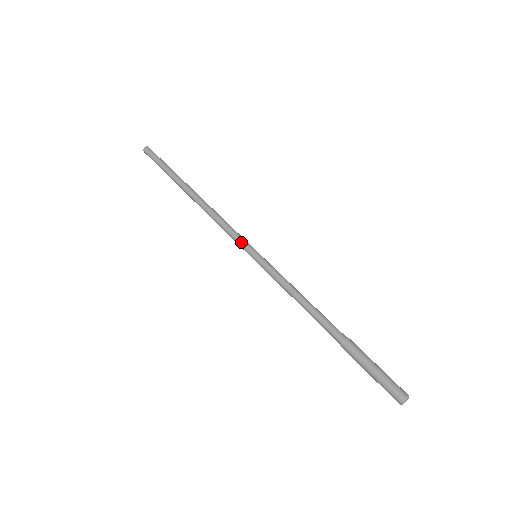
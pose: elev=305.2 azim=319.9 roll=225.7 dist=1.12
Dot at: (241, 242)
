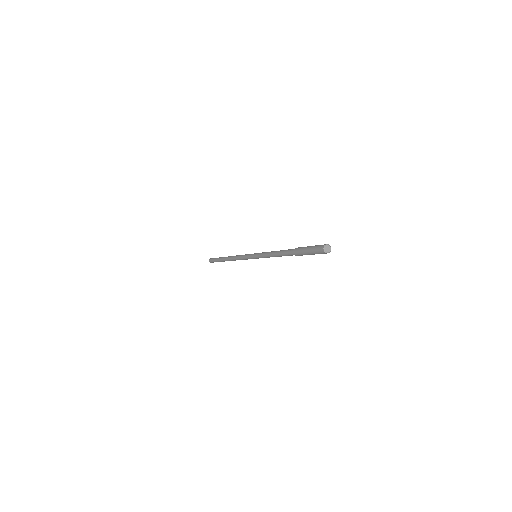
Dot at: (248, 256)
